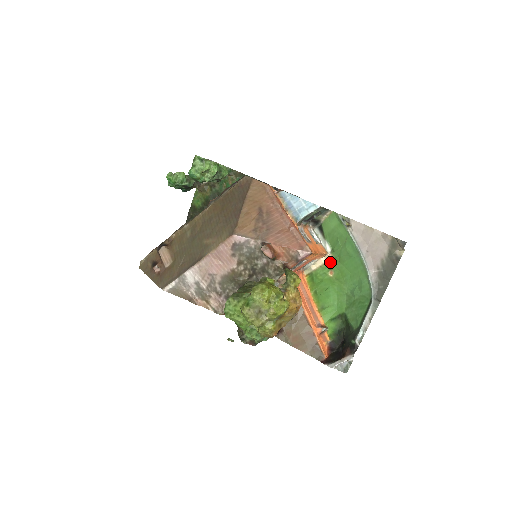
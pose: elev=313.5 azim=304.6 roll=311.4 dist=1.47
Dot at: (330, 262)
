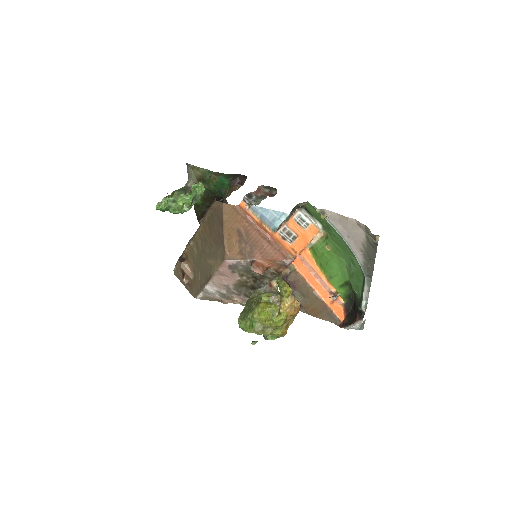
Dot at: (324, 237)
